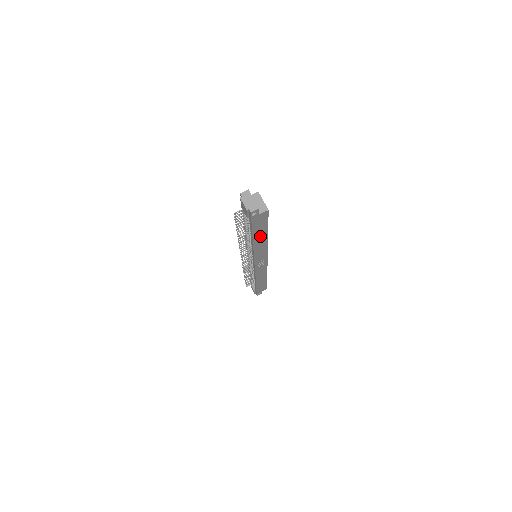
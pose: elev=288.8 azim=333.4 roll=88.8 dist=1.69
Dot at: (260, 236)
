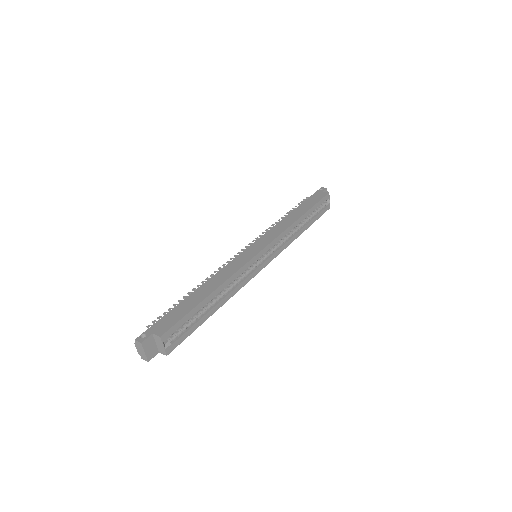
Dot at: occluded
